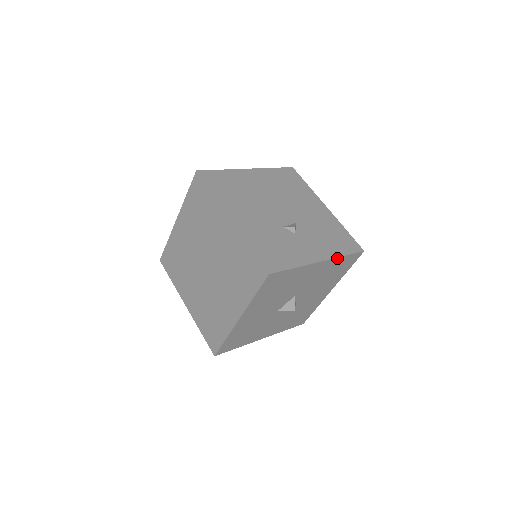
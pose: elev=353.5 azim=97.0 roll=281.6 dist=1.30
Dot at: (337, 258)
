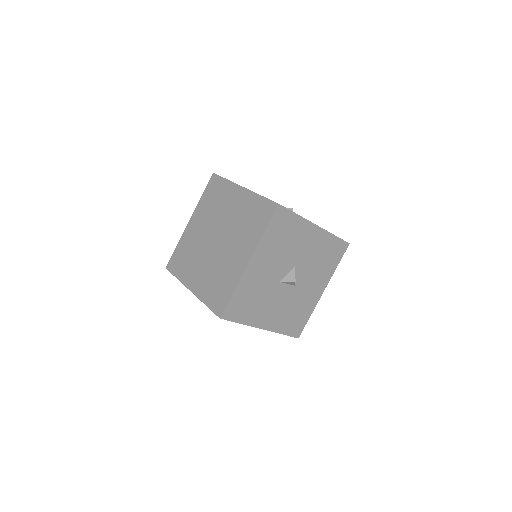
Dot at: (329, 233)
